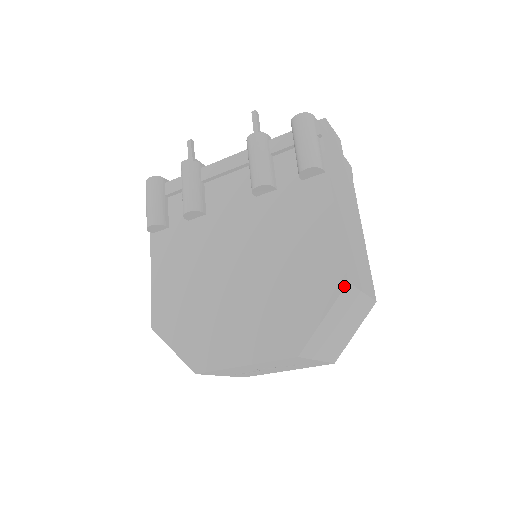
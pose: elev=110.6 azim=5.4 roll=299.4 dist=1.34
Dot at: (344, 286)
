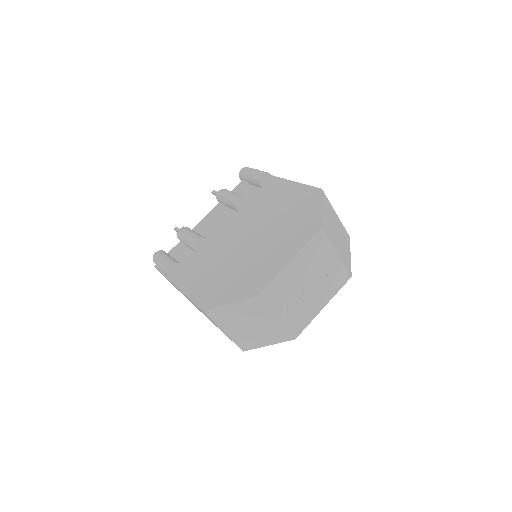
Dot at: (321, 191)
